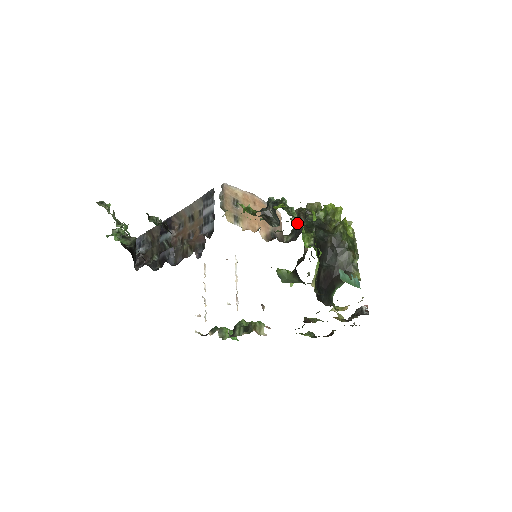
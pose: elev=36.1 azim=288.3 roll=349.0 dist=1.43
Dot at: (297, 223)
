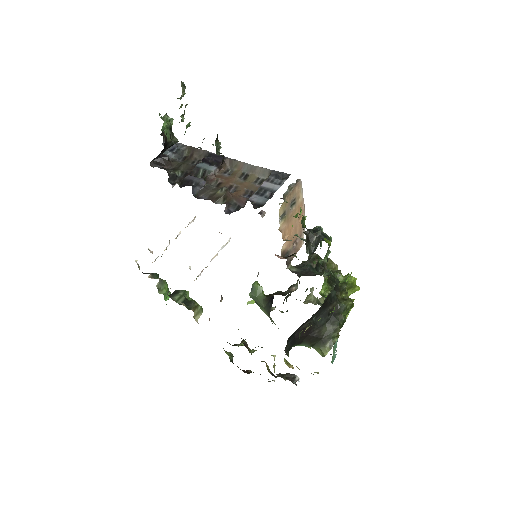
Dot at: (323, 267)
